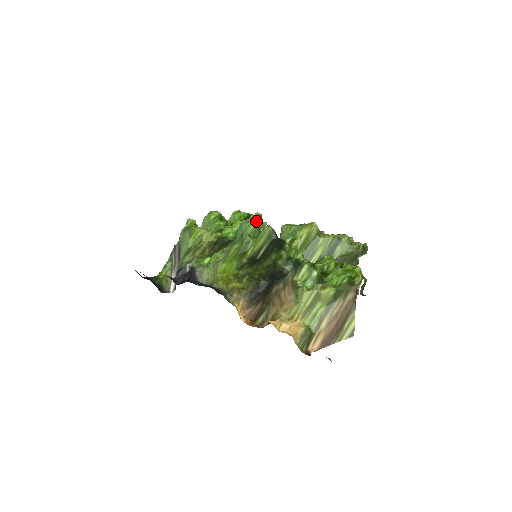
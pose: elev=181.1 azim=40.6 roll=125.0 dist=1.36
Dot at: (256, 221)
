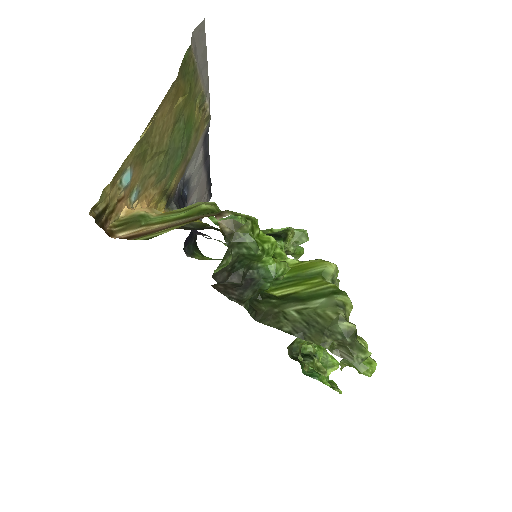
Dot at: (295, 232)
